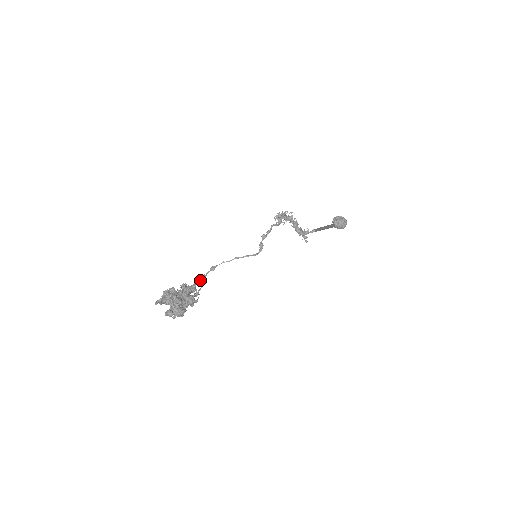
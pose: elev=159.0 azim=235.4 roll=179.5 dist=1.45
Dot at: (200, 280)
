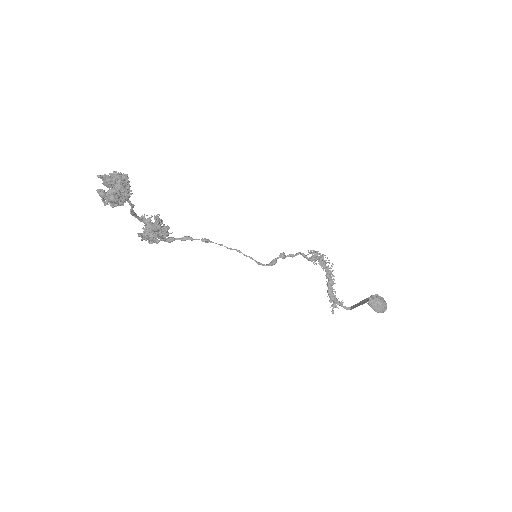
Dot at: (184, 239)
